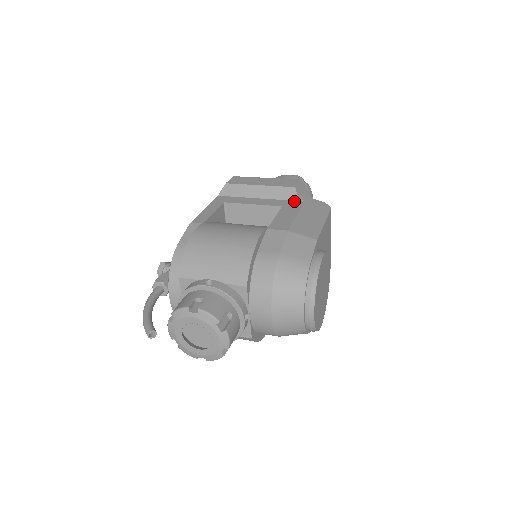
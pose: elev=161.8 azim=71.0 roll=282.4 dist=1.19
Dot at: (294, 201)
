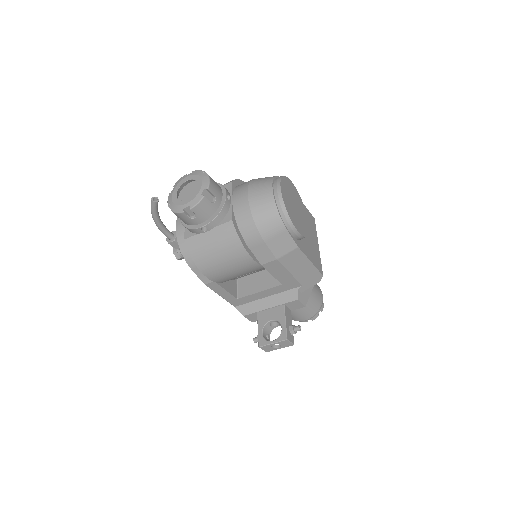
Dot at: occluded
